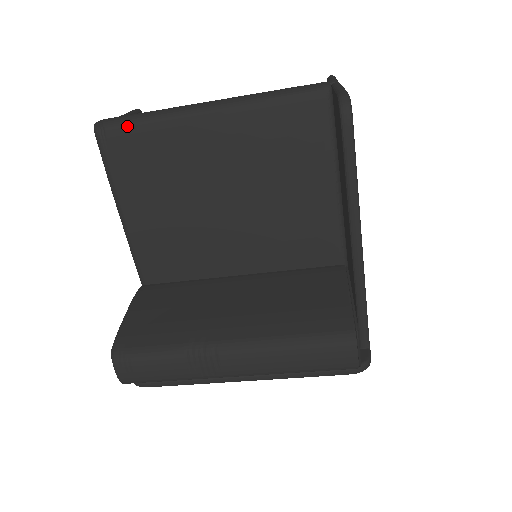
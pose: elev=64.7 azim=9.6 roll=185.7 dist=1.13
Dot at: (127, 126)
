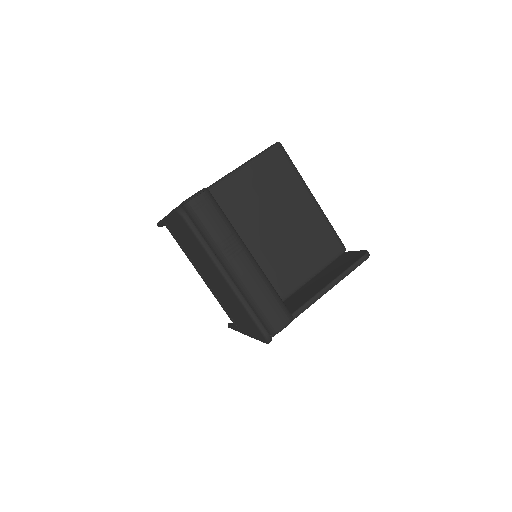
Dot at: (289, 160)
